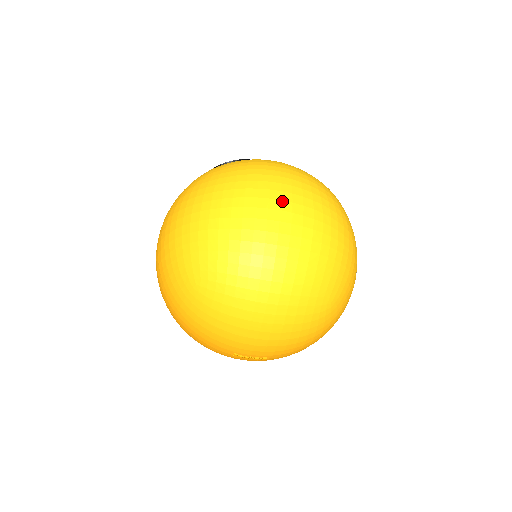
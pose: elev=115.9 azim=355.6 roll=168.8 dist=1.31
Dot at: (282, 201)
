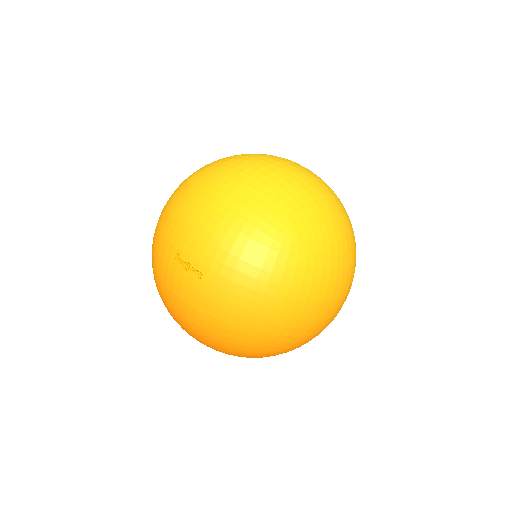
Dot at: (296, 163)
